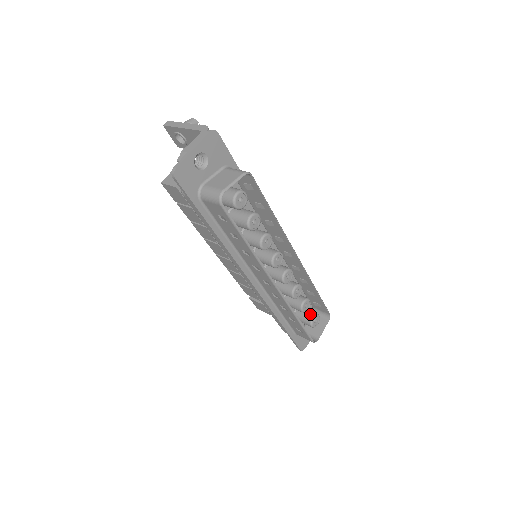
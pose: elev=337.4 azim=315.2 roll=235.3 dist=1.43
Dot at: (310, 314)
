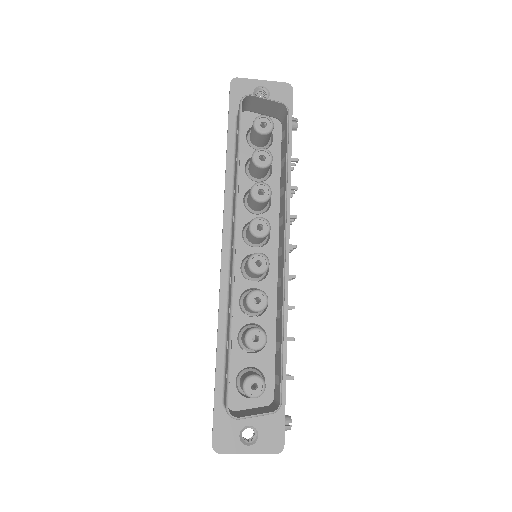
Dot at: (256, 373)
